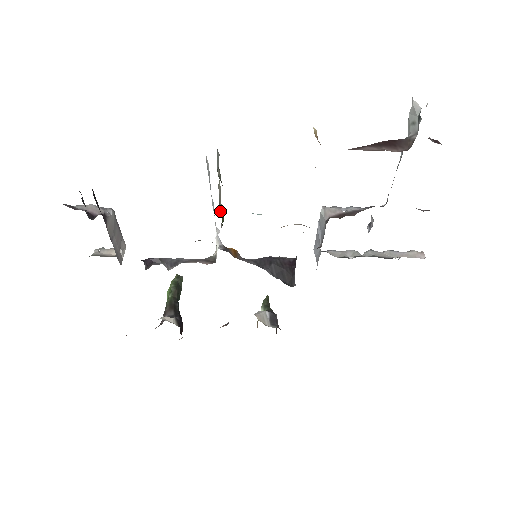
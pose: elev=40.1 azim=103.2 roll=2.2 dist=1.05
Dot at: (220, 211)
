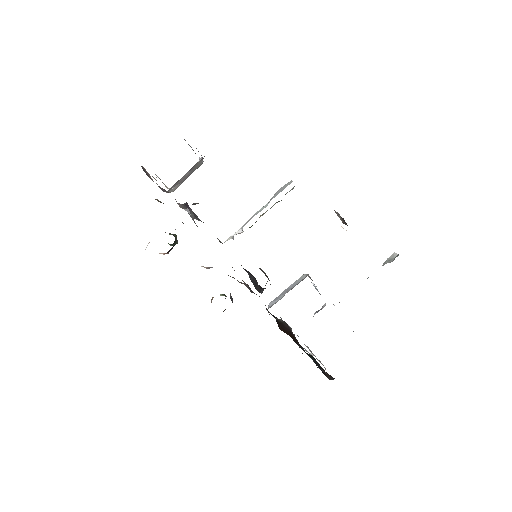
Dot at: occluded
